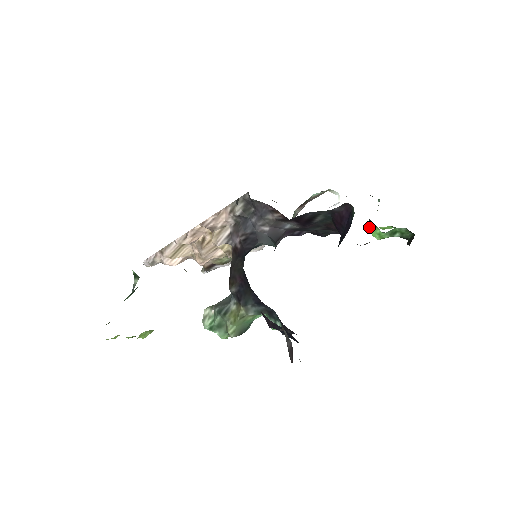
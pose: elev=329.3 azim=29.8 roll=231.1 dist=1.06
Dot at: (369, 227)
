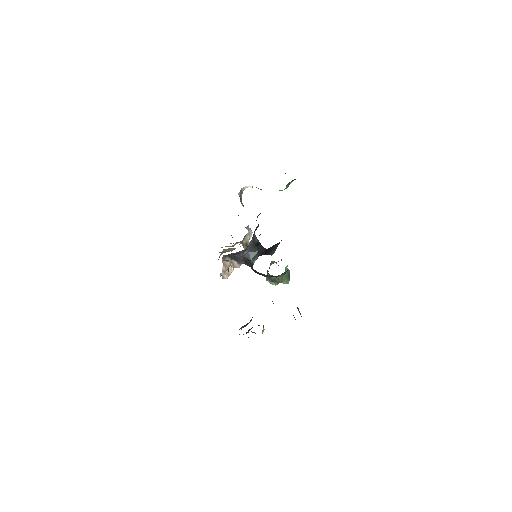
Dot at: occluded
